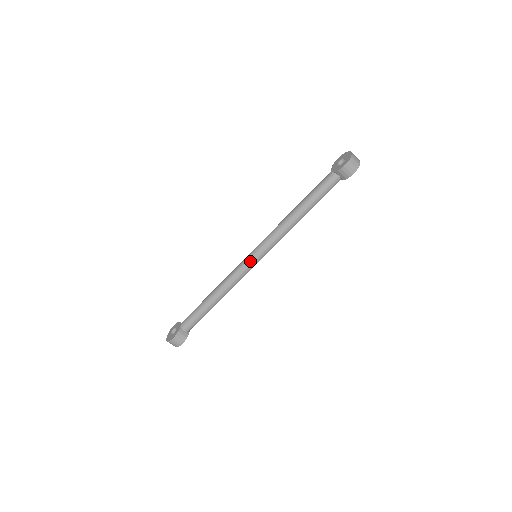
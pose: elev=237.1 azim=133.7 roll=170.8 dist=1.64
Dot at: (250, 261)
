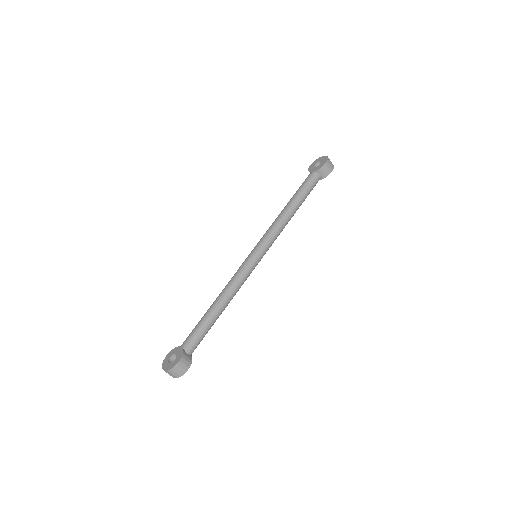
Dot at: (254, 259)
